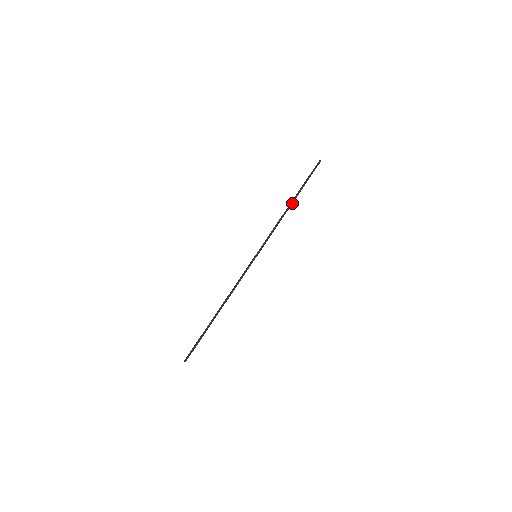
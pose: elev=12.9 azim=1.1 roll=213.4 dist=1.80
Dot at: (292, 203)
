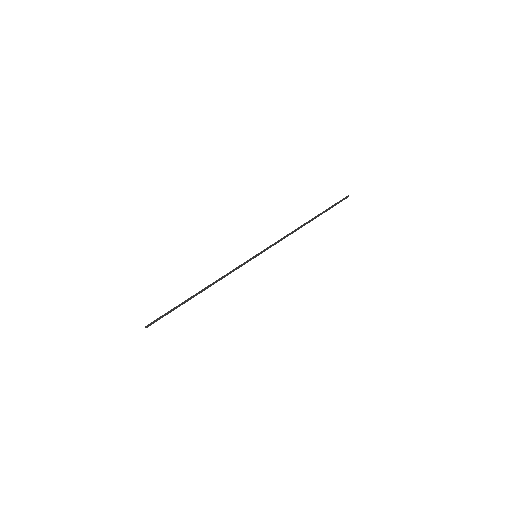
Dot at: (308, 222)
